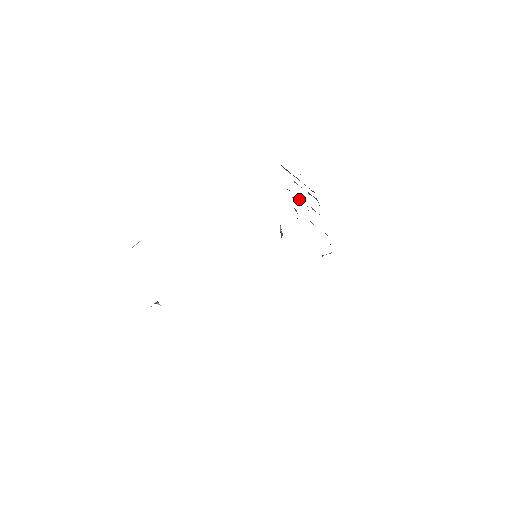
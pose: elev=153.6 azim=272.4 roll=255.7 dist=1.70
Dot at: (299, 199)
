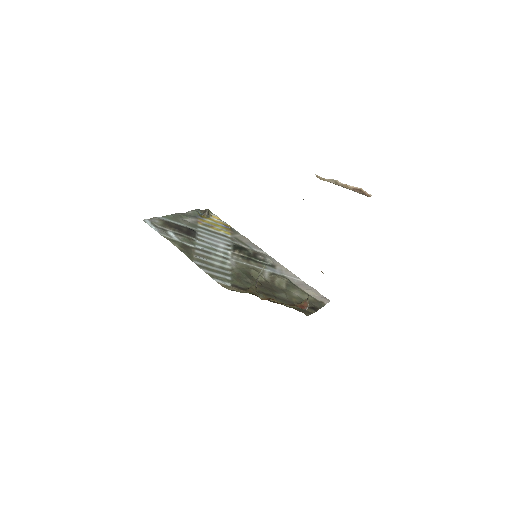
Dot at: occluded
